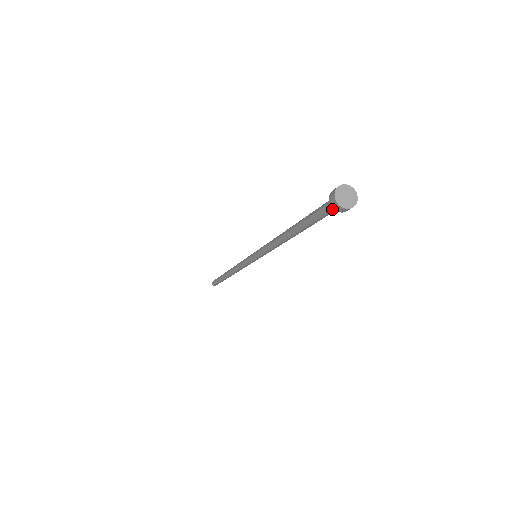
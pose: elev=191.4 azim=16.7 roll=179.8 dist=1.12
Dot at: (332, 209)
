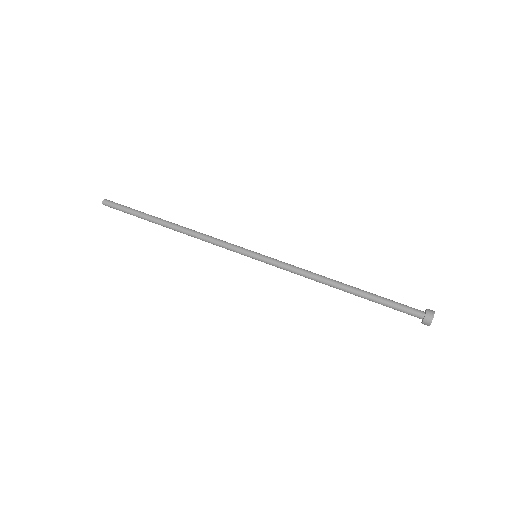
Dot at: (415, 315)
